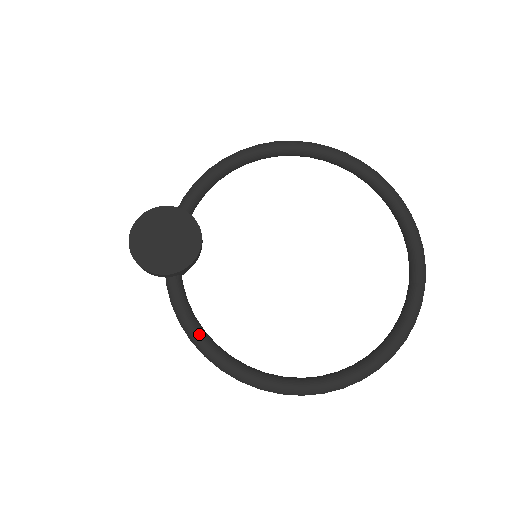
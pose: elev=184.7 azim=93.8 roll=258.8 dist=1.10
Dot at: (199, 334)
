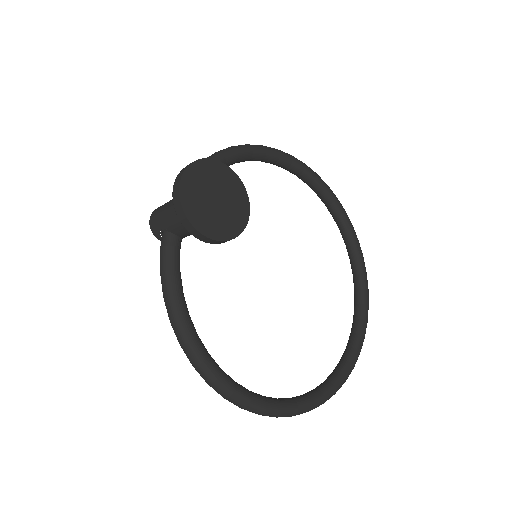
Dot at: (187, 317)
